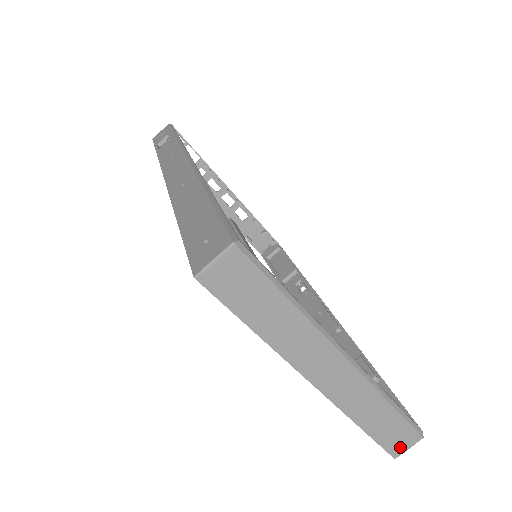
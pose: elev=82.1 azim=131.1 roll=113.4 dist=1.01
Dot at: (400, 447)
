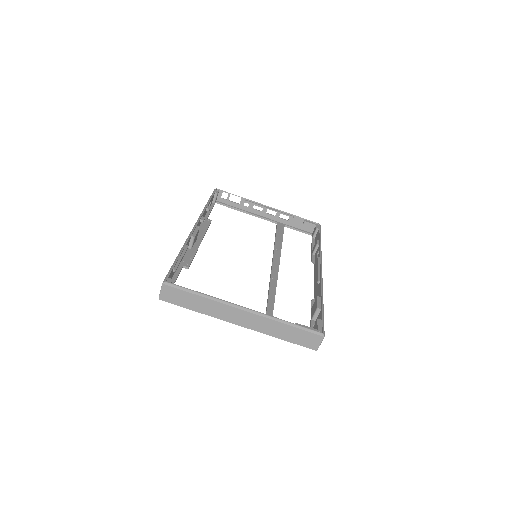
Dot at: (313, 344)
